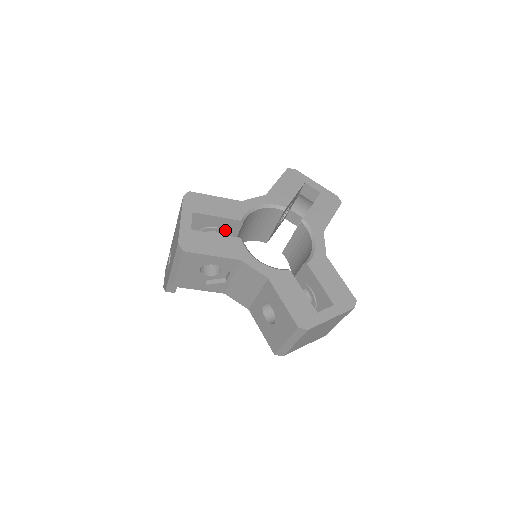
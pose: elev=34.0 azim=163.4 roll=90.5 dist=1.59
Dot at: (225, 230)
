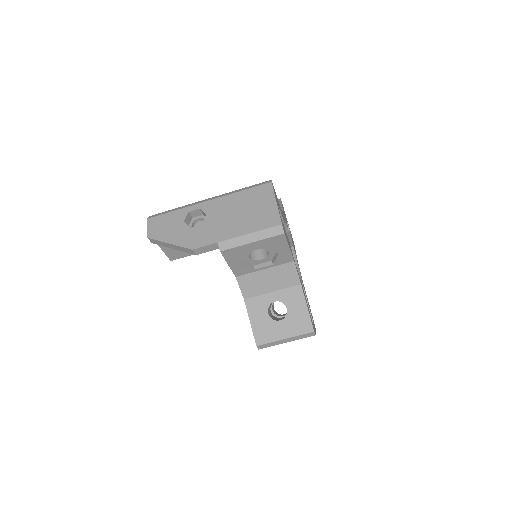
Dot at: occluded
